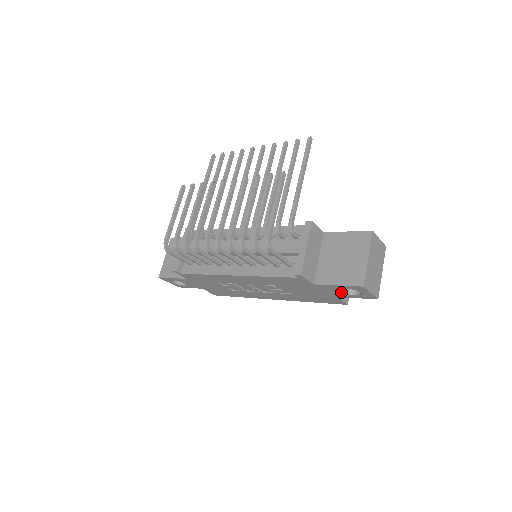
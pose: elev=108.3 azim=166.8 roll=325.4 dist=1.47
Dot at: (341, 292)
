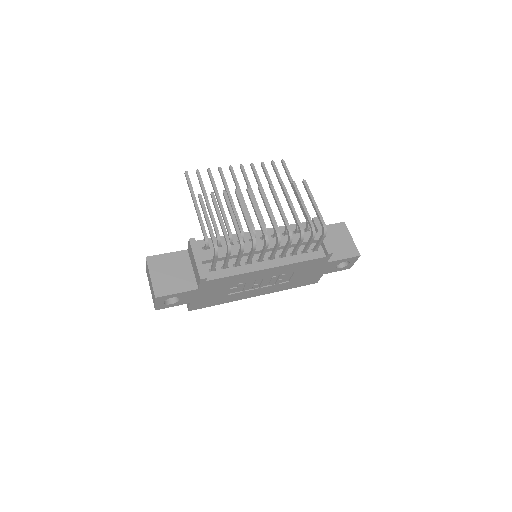
Dot at: (335, 267)
